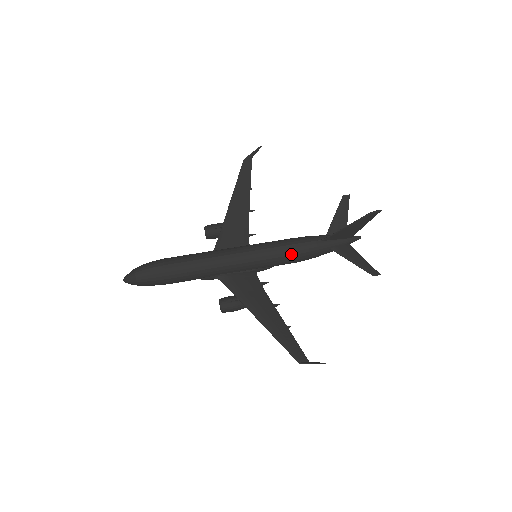
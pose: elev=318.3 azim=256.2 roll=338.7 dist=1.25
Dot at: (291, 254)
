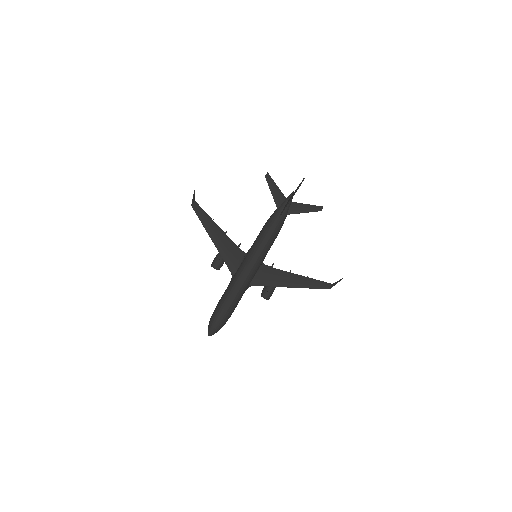
Dot at: (273, 239)
